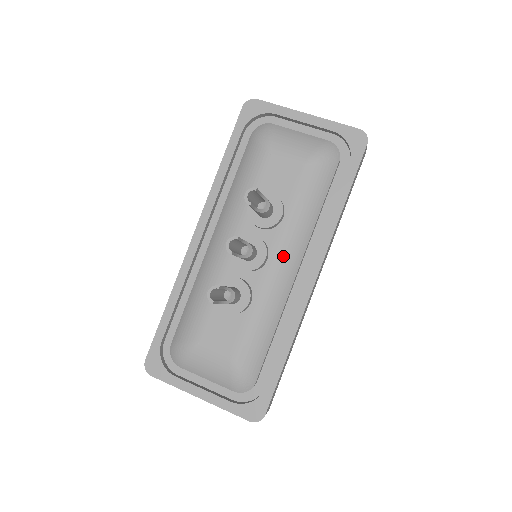
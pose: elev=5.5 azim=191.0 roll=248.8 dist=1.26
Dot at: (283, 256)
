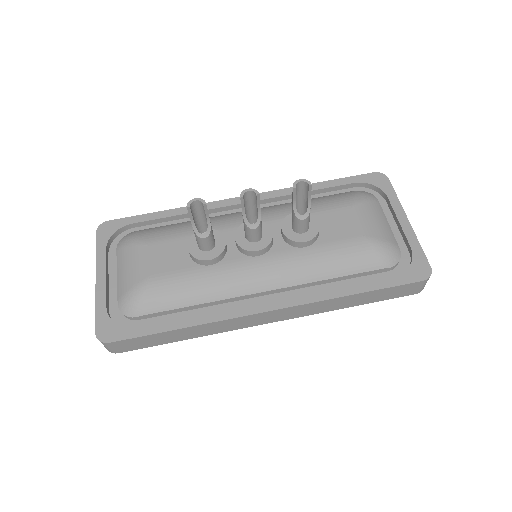
Dot at: (270, 267)
